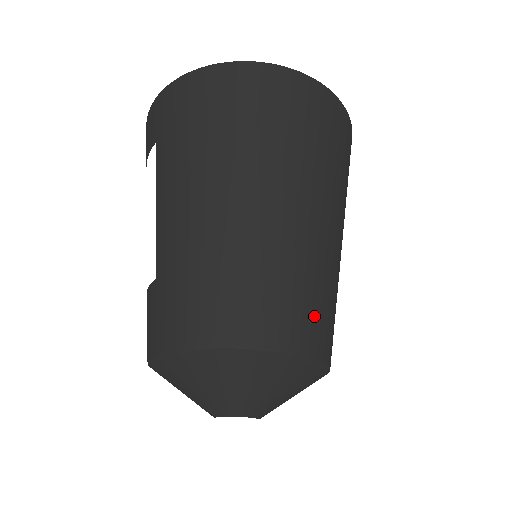
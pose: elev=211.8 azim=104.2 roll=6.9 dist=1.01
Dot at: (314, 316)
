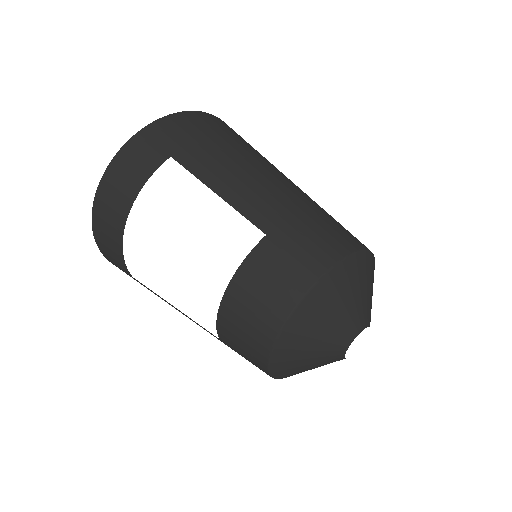
Dot at: occluded
